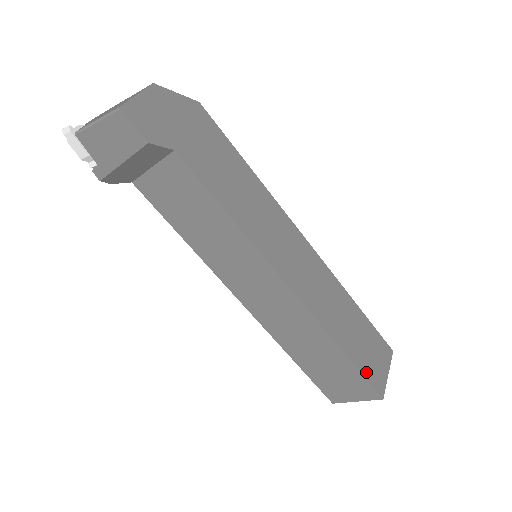
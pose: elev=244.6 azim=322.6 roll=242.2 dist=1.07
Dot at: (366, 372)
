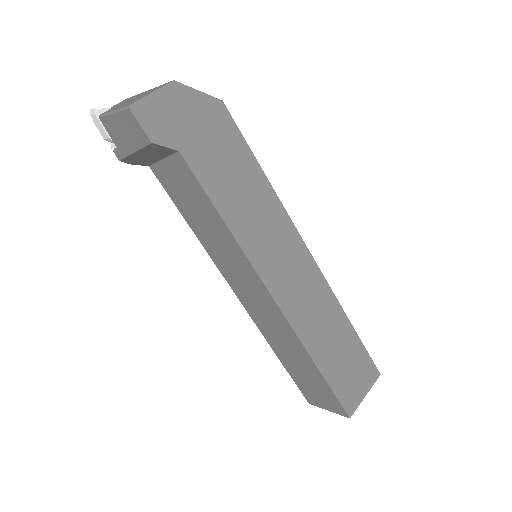
Dot at: (338, 390)
